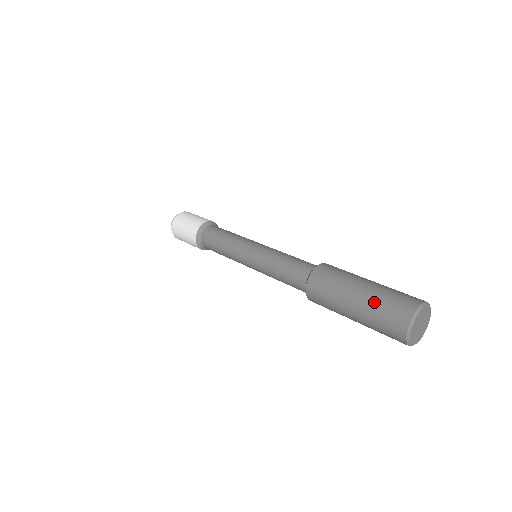
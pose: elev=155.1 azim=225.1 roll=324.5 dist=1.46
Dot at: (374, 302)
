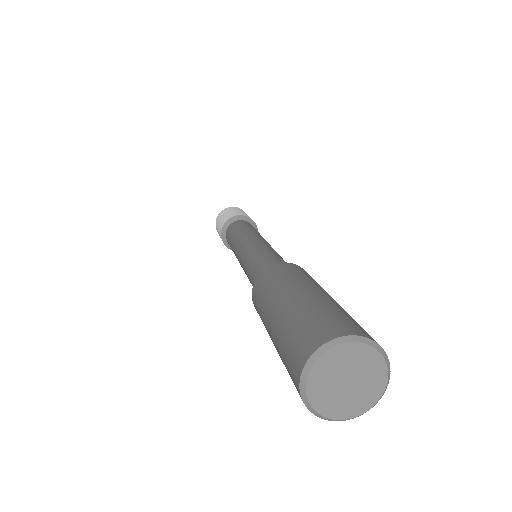
Dot at: (313, 304)
